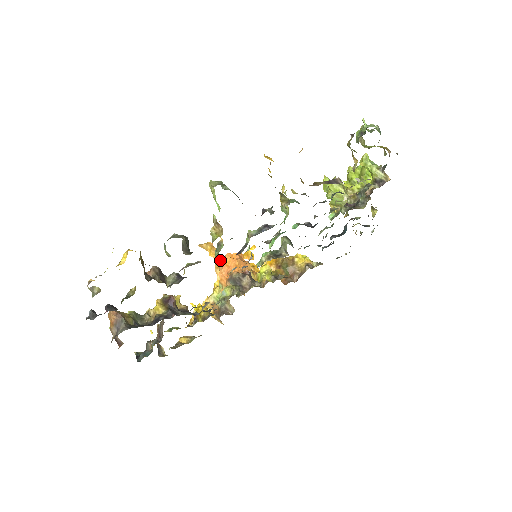
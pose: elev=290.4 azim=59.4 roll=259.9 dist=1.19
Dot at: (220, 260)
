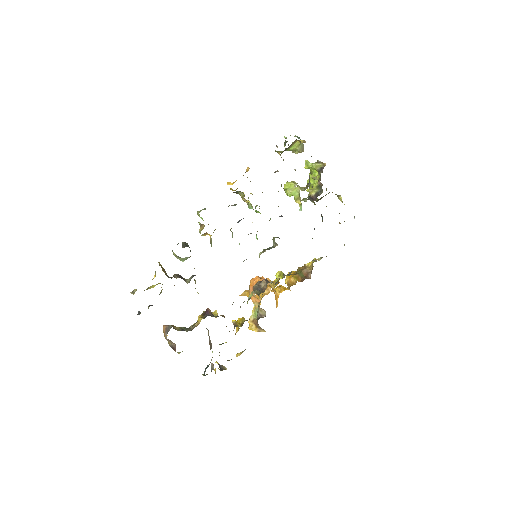
Dot at: (255, 295)
